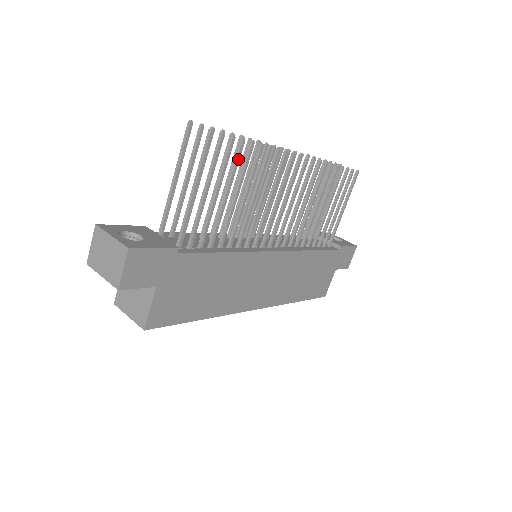
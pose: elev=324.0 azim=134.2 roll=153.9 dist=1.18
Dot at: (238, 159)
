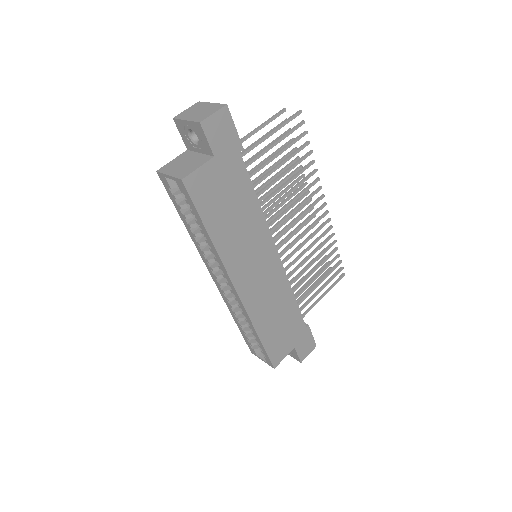
Dot at: (300, 150)
